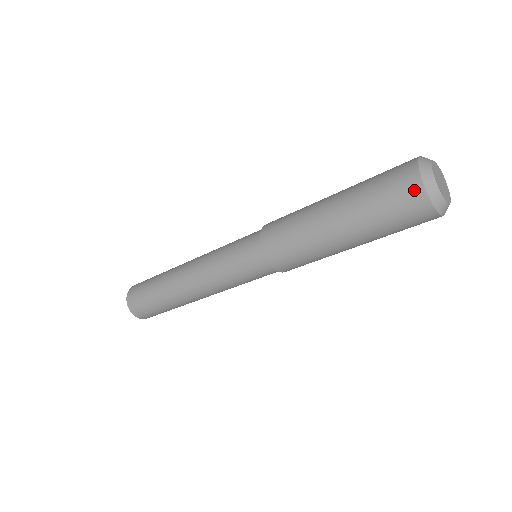
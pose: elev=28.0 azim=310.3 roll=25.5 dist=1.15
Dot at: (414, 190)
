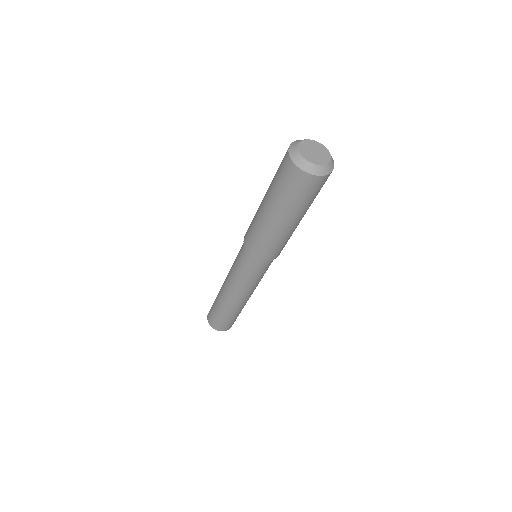
Dot at: (295, 173)
